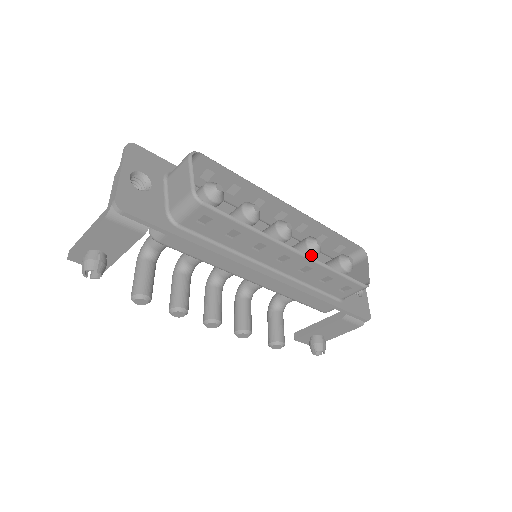
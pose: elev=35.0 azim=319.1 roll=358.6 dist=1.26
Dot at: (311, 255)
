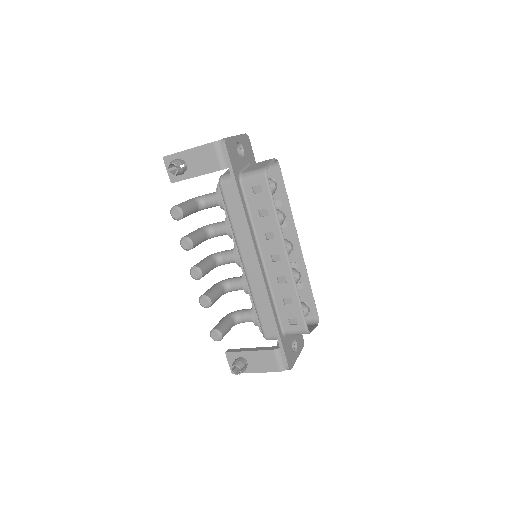
Dot at: occluded
